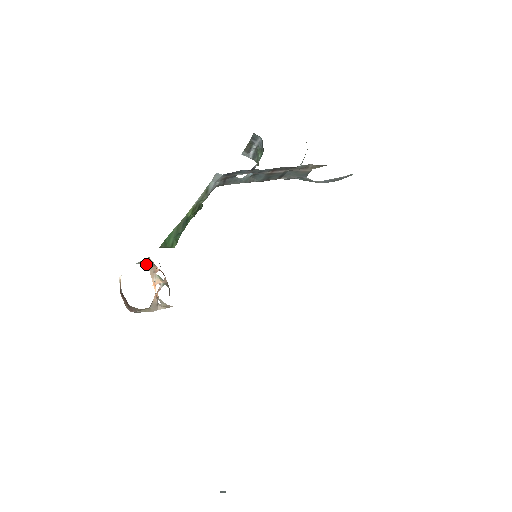
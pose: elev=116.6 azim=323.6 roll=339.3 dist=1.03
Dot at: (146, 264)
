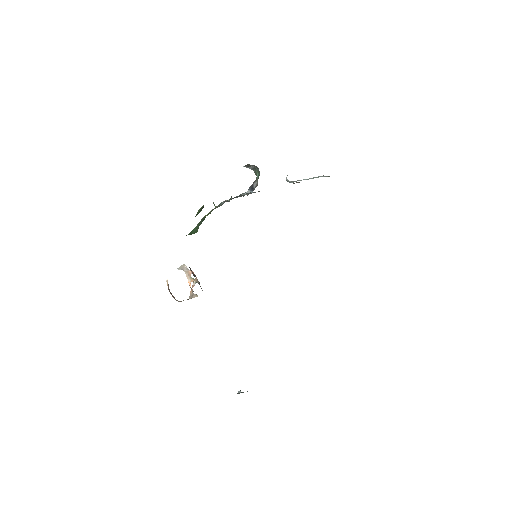
Dot at: (183, 269)
